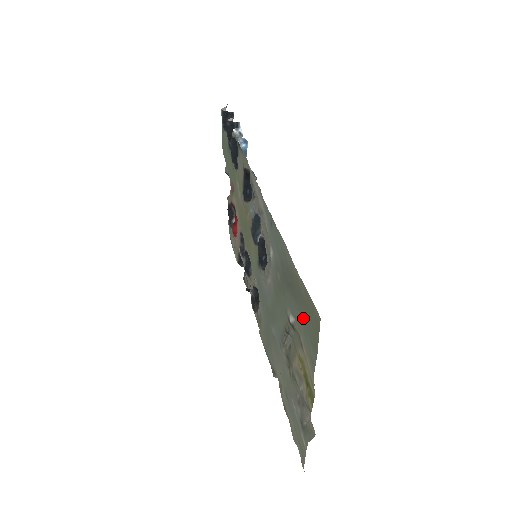
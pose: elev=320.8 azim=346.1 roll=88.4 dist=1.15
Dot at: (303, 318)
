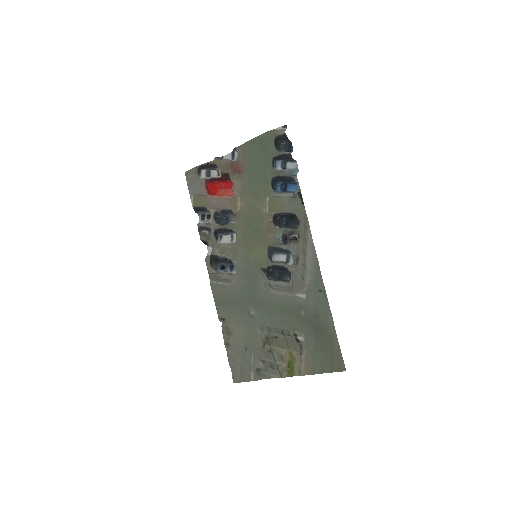
Dot at: (320, 352)
